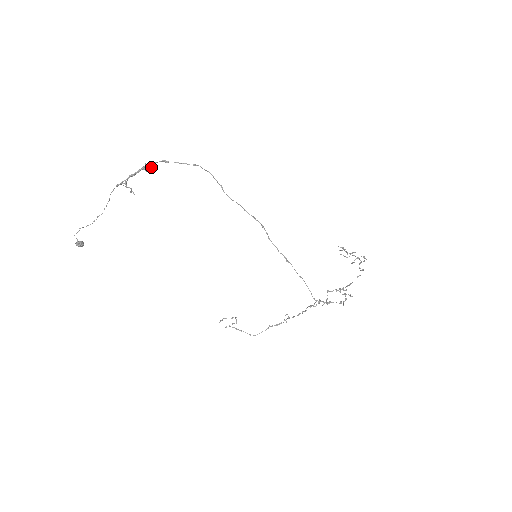
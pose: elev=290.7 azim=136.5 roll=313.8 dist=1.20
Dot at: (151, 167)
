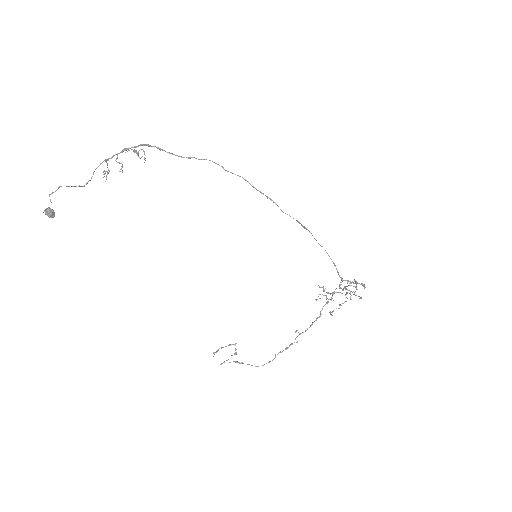
Dot at: (144, 152)
